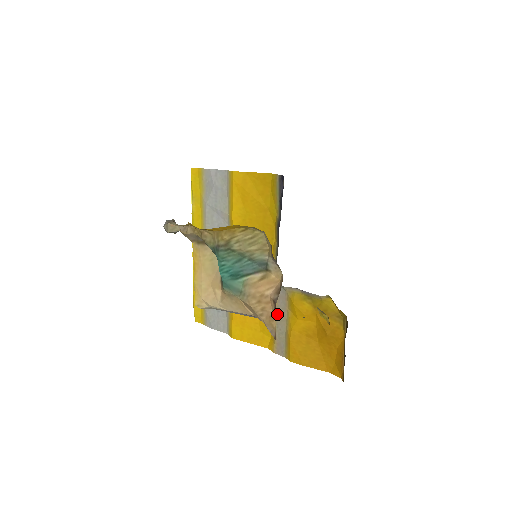
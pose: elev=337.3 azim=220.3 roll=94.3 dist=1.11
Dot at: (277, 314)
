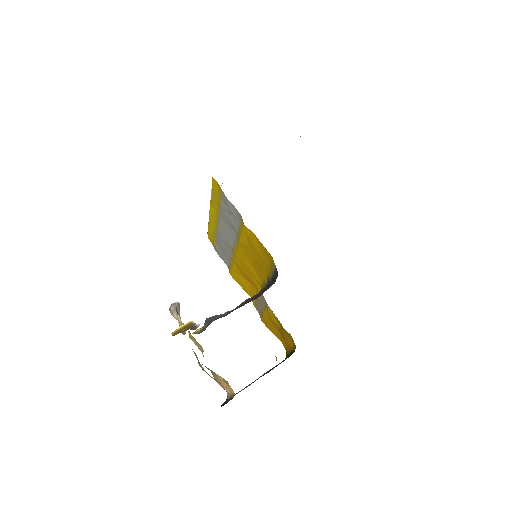
Dot at: (259, 300)
